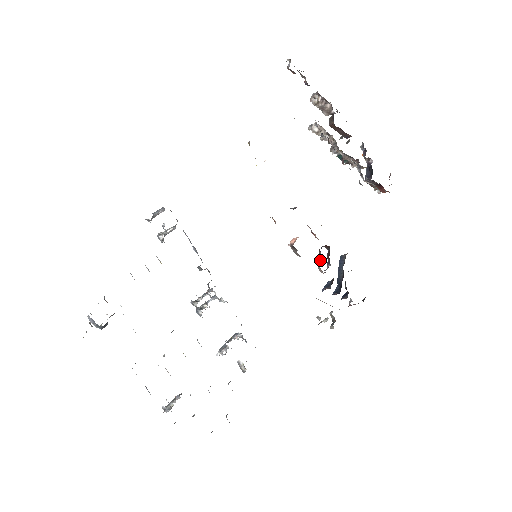
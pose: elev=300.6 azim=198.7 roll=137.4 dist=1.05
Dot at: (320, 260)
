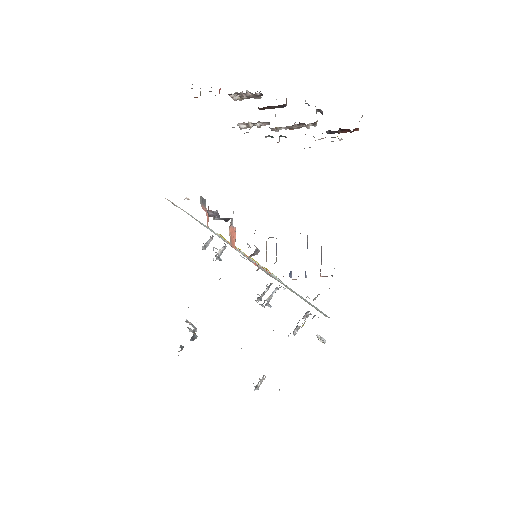
Dot at: occluded
